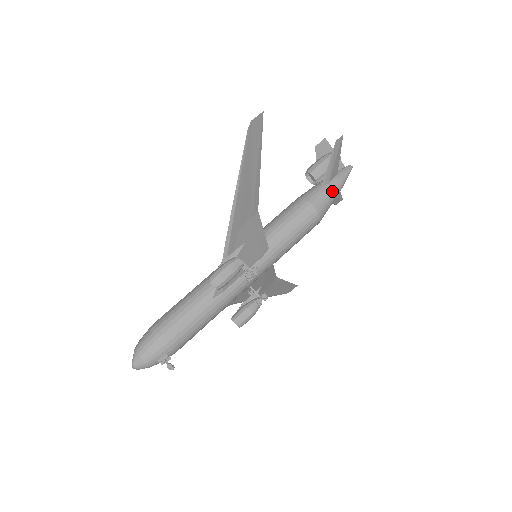
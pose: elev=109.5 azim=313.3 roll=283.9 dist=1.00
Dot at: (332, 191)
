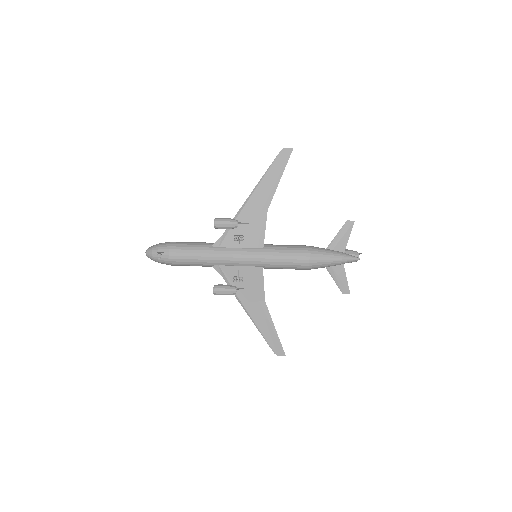
Dot at: (331, 253)
